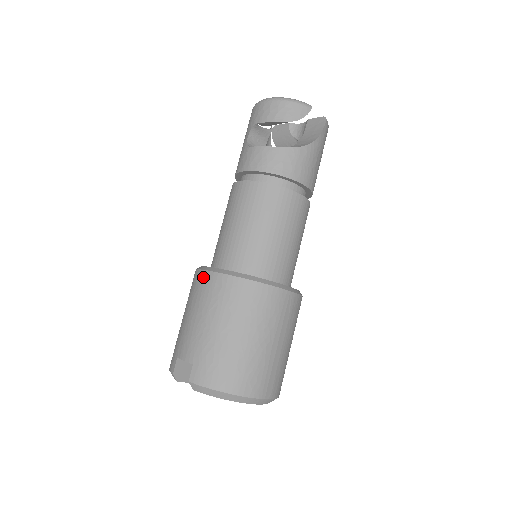
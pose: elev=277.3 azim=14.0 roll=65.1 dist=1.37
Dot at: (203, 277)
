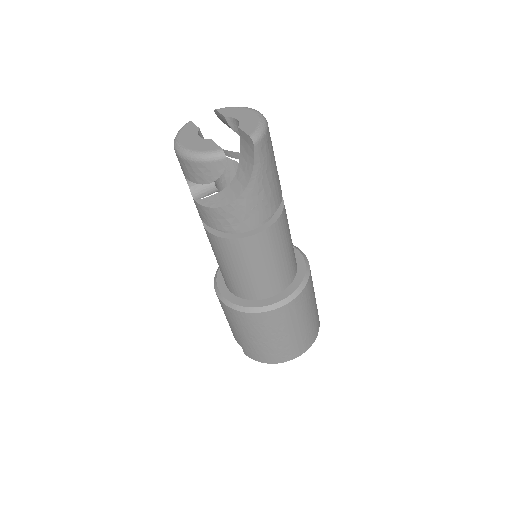
Dot at: occluded
